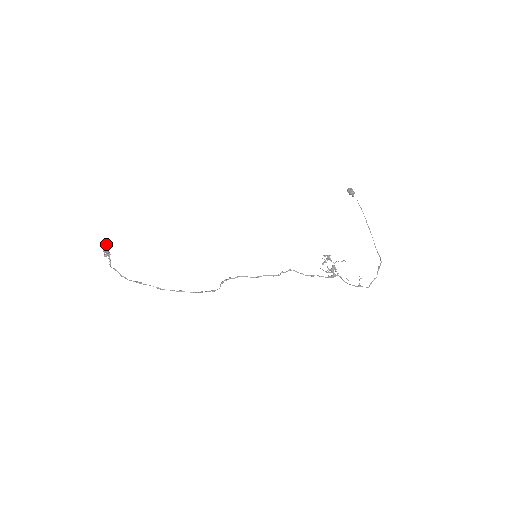
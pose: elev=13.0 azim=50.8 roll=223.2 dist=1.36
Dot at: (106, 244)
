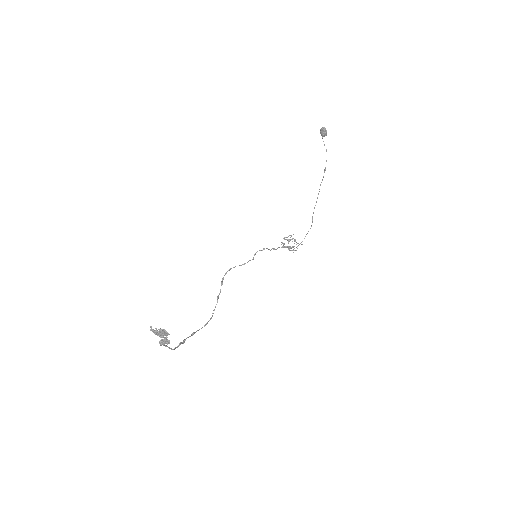
Dot at: (165, 332)
